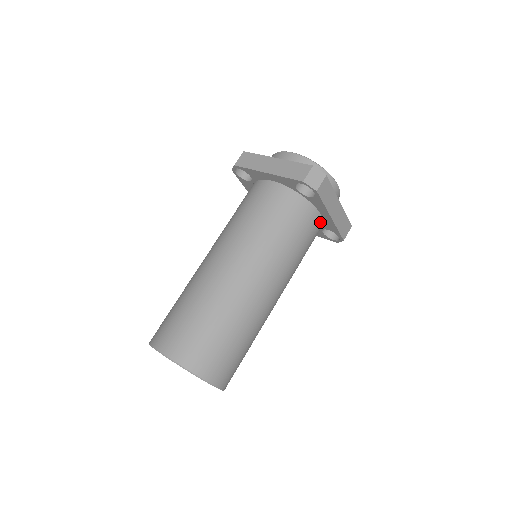
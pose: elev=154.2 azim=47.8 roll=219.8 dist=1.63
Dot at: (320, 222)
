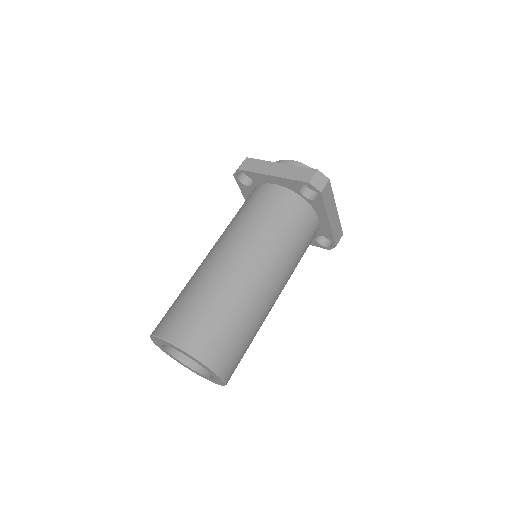
Dot at: (317, 226)
